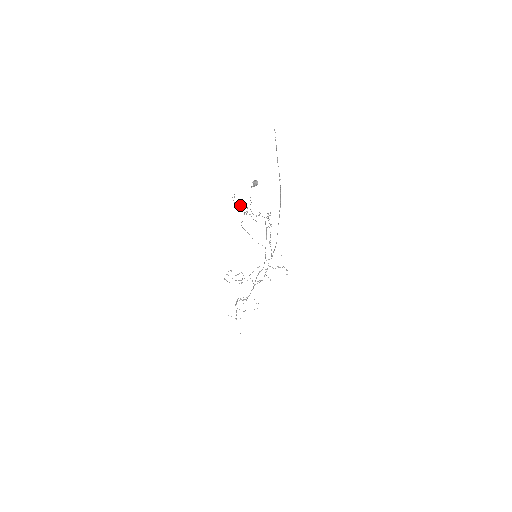
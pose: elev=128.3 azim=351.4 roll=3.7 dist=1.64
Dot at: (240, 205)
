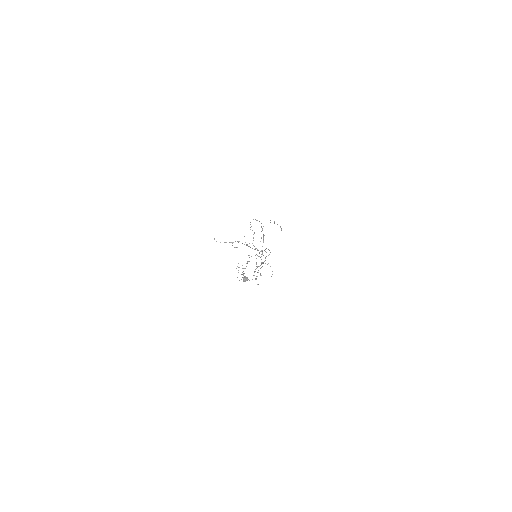
Dot at: occluded
